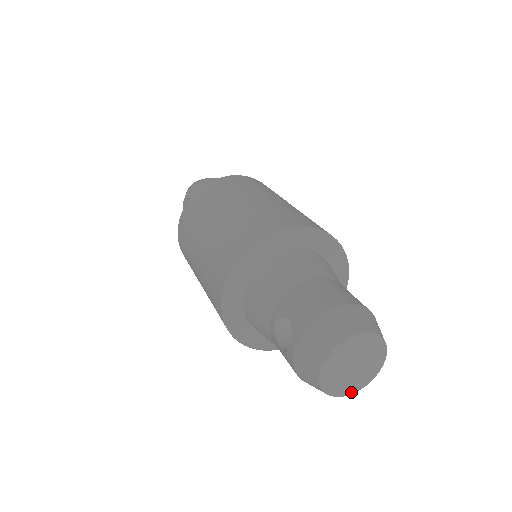
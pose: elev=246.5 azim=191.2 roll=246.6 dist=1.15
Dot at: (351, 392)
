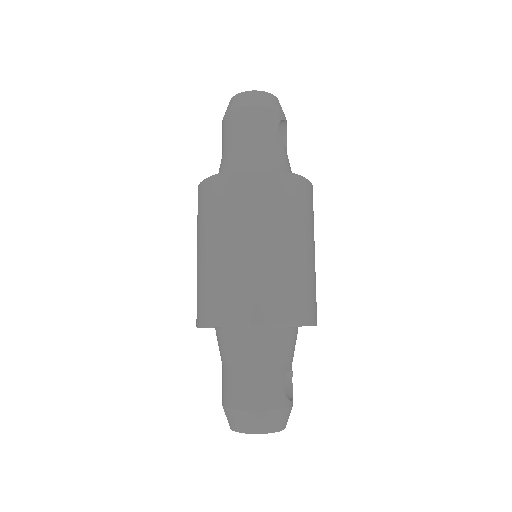
Dot at: occluded
